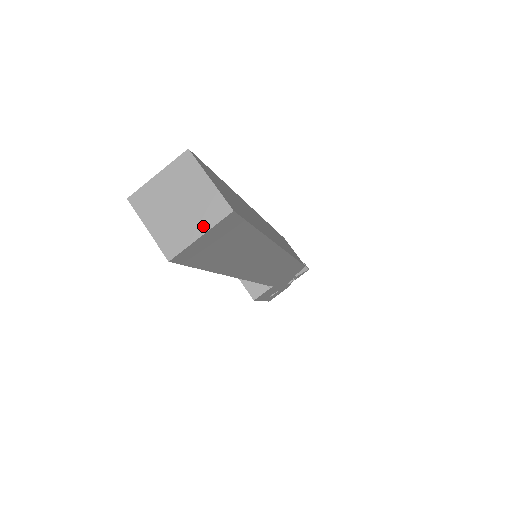
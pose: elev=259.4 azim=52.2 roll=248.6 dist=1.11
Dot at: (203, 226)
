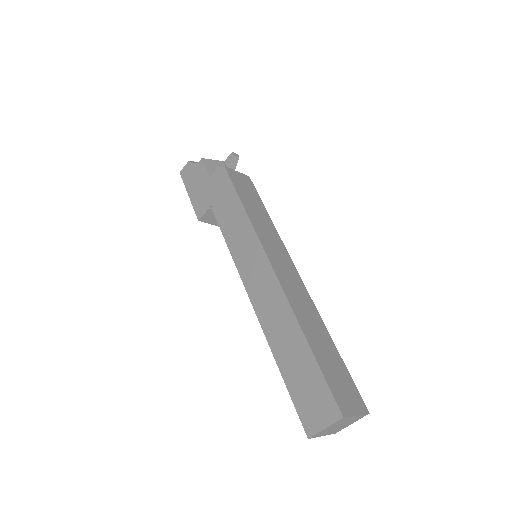
Dot at: (353, 422)
